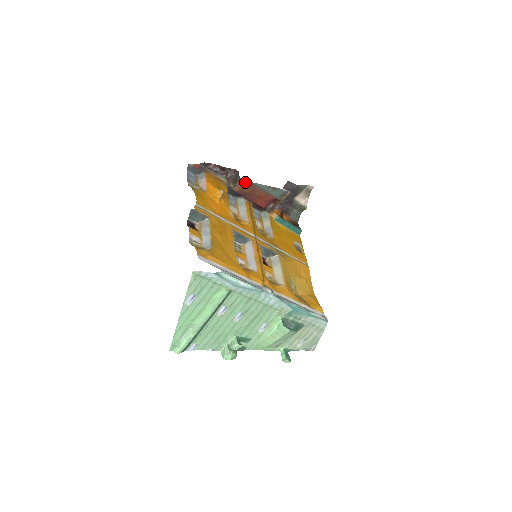
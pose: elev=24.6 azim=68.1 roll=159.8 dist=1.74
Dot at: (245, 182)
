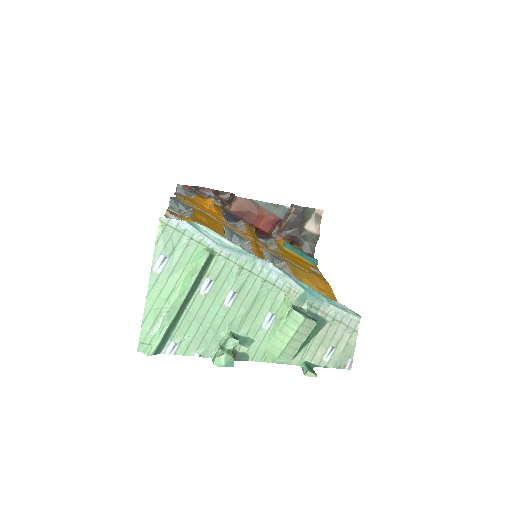
Dot at: (241, 199)
